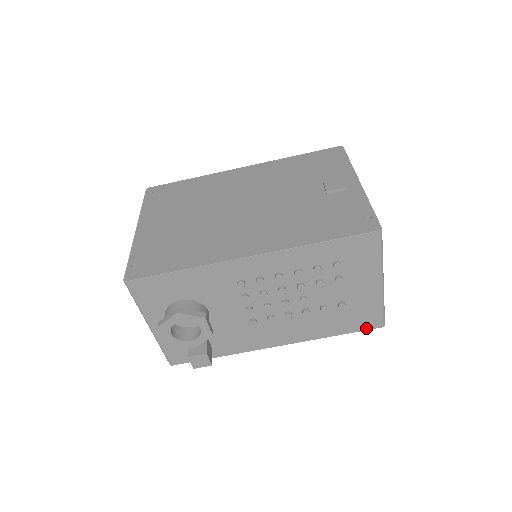
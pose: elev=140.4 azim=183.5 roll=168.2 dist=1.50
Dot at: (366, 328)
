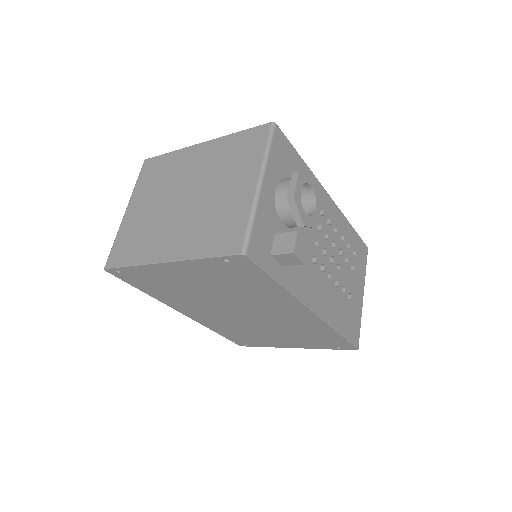
Dot at: (352, 342)
